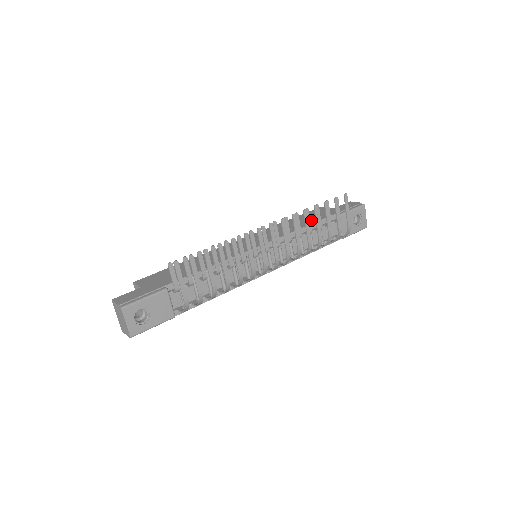
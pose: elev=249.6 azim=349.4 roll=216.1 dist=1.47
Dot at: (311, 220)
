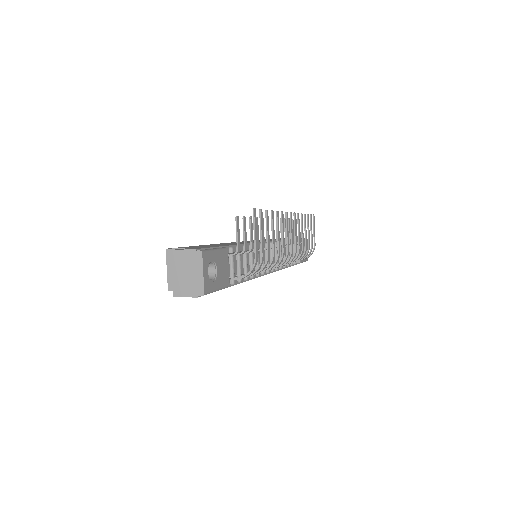
Dot at: occluded
